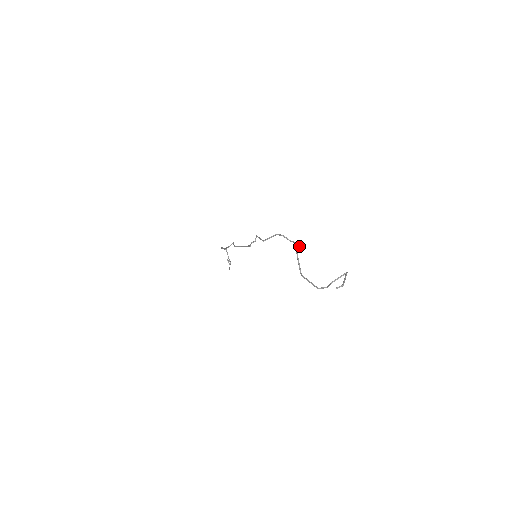
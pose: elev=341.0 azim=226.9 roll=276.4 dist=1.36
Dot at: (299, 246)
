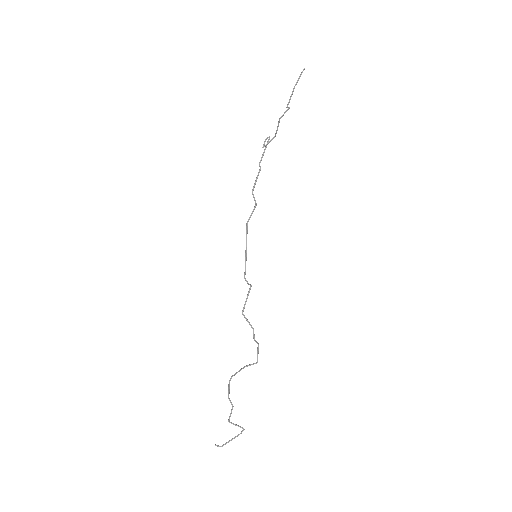
Dot at: occluded
